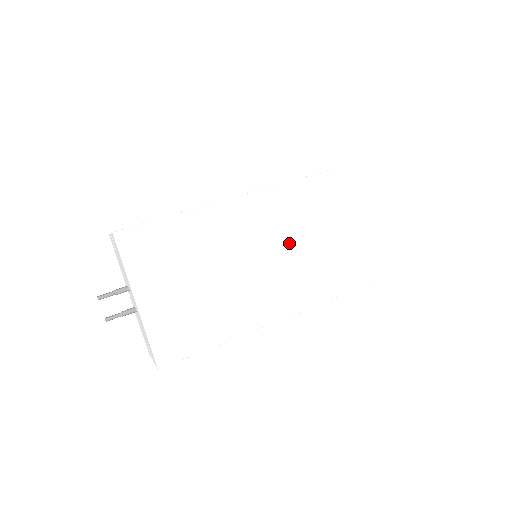
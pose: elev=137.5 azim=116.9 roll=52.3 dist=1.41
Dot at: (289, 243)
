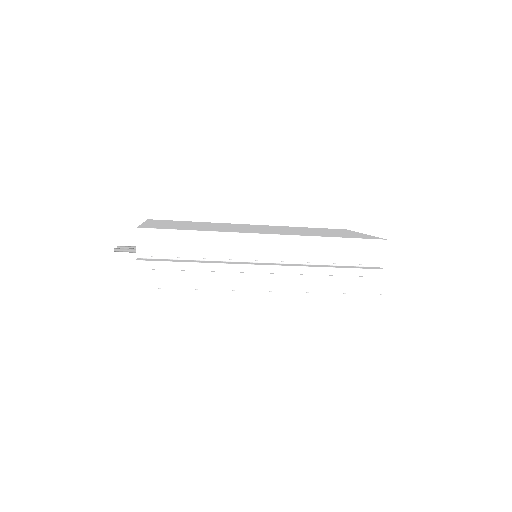
Dot at: (278, 229)
